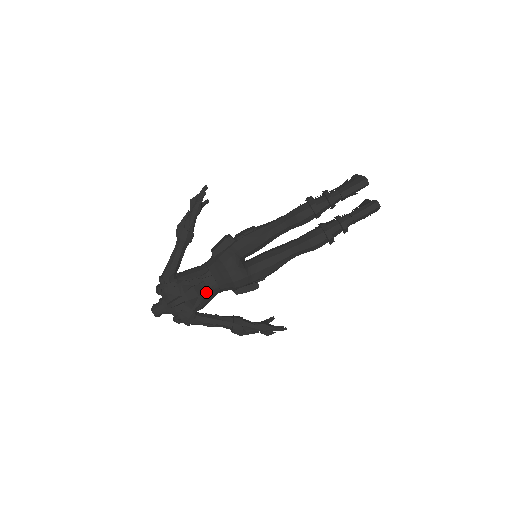
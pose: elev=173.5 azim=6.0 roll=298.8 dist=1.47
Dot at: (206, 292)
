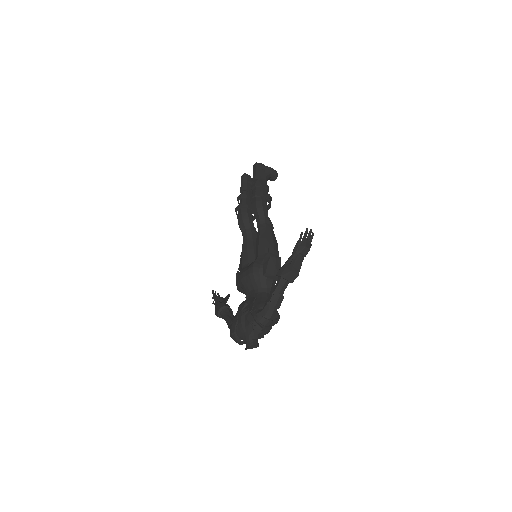
Dot at: (253, 298)
